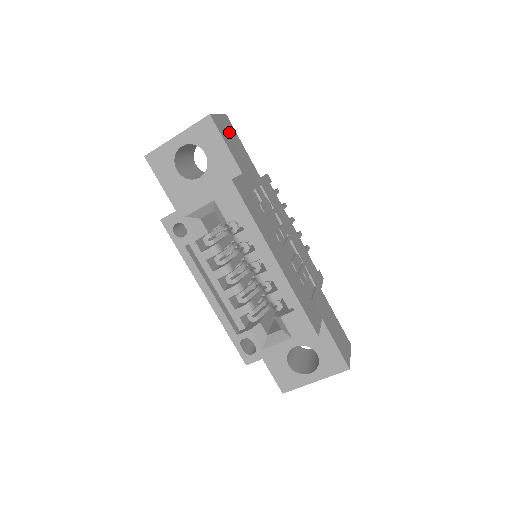
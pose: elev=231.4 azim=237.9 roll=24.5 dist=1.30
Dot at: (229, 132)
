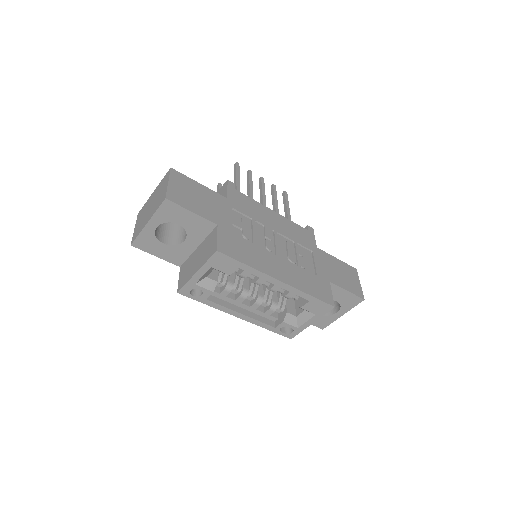
Dot at: (185, 189)
